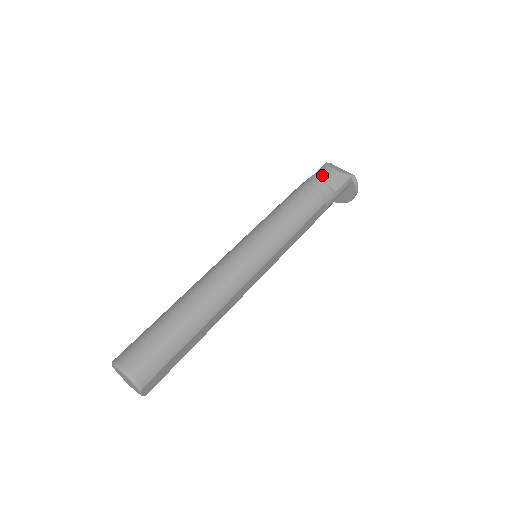
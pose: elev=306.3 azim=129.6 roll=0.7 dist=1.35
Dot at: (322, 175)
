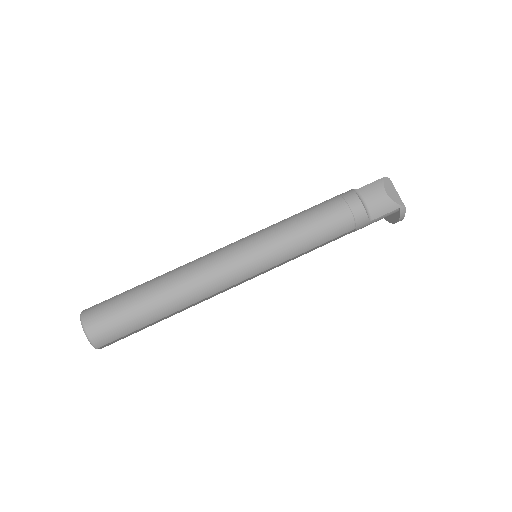
Dot at: (369, 194)
